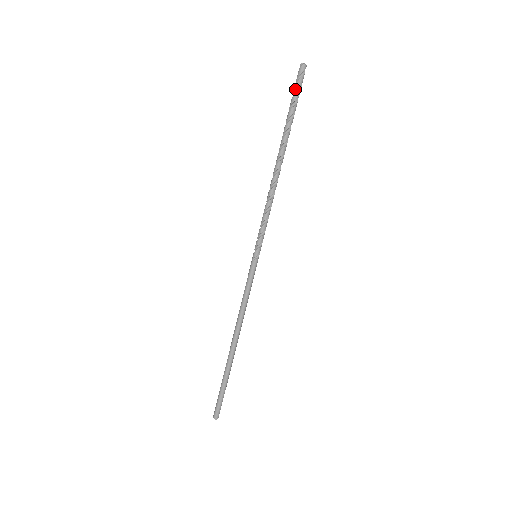
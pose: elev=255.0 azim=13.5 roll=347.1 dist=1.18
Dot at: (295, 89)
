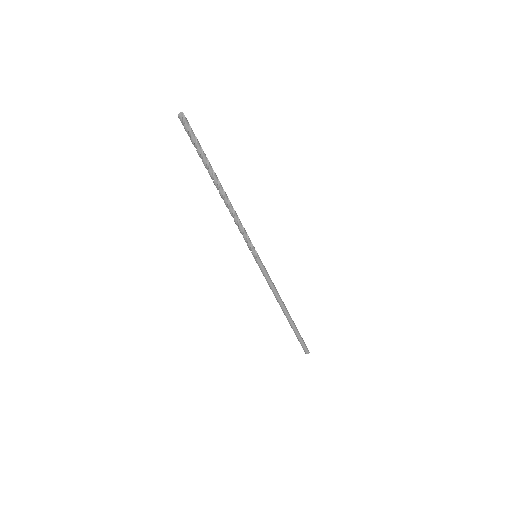
Dot at: occluded
